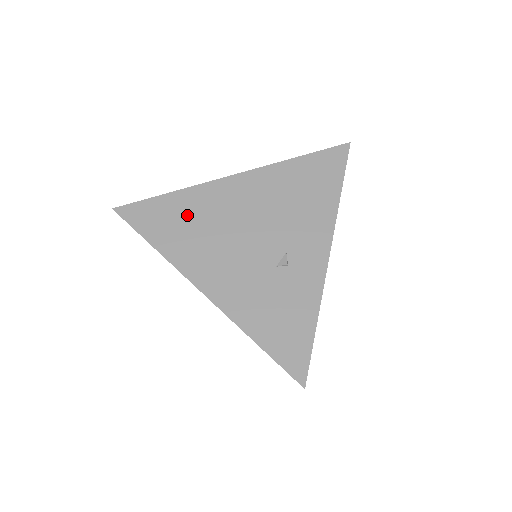
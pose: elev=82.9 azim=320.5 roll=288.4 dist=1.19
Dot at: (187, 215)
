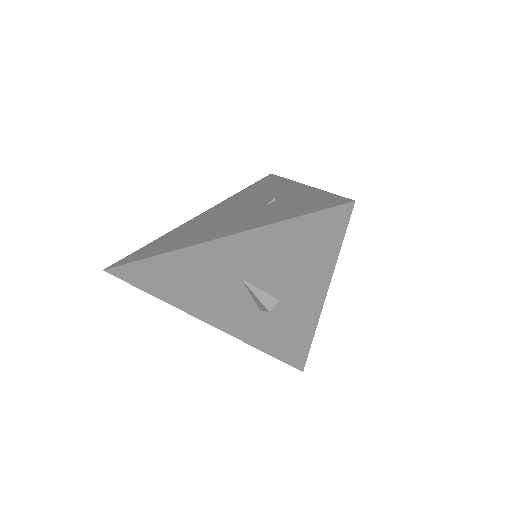
Dot at: (173, 237)
